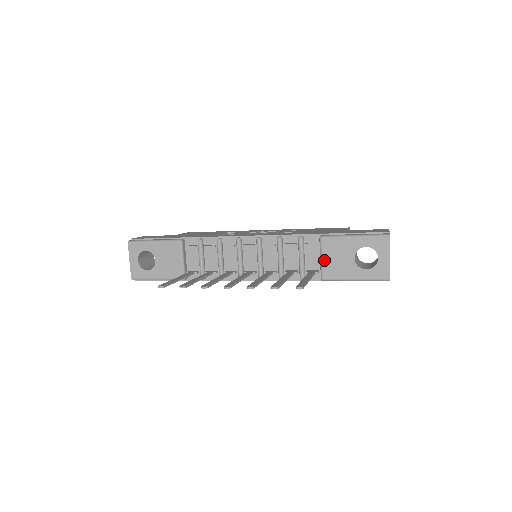
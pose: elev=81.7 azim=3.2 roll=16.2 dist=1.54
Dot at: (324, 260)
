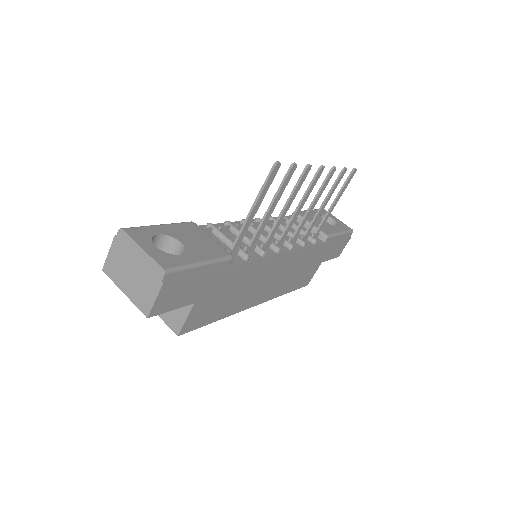
Dot at: occluded
